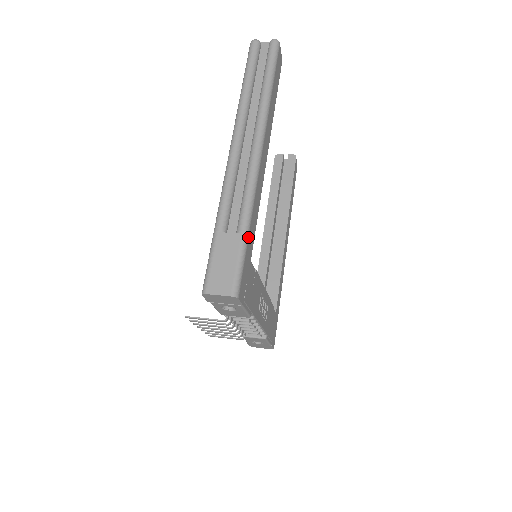
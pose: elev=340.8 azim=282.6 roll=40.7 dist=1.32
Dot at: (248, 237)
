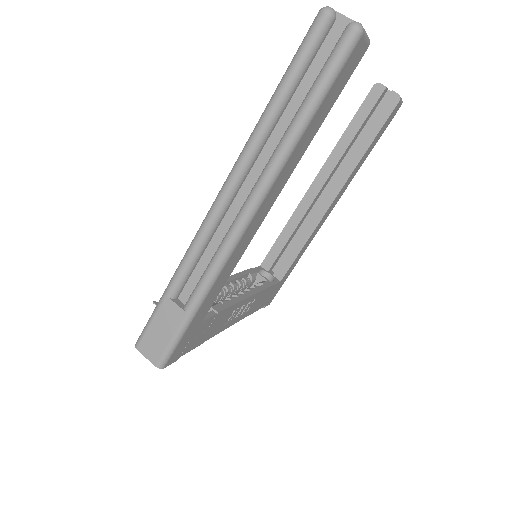
Dot at: (195, 316)
